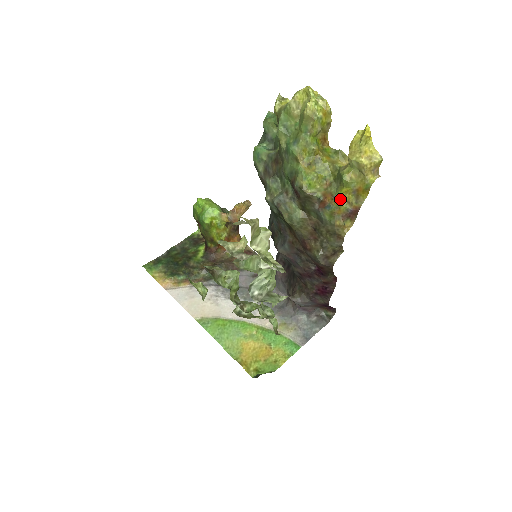
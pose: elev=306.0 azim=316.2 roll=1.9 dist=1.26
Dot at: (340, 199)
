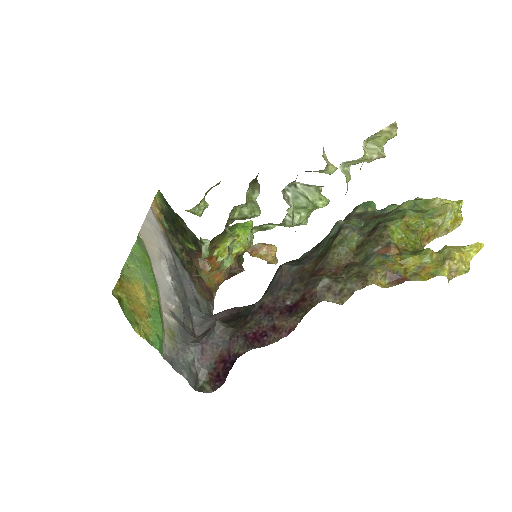
Dot at: (404, 259)
